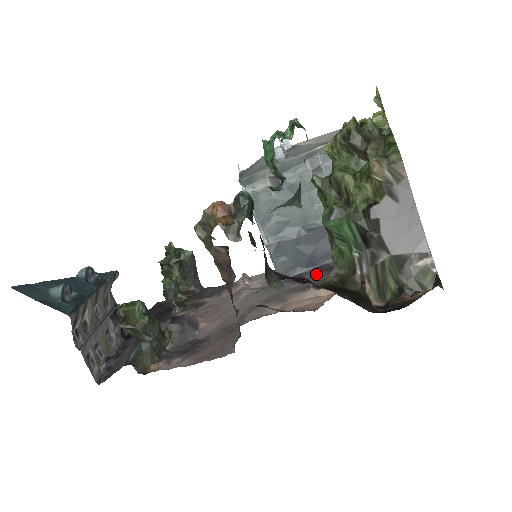
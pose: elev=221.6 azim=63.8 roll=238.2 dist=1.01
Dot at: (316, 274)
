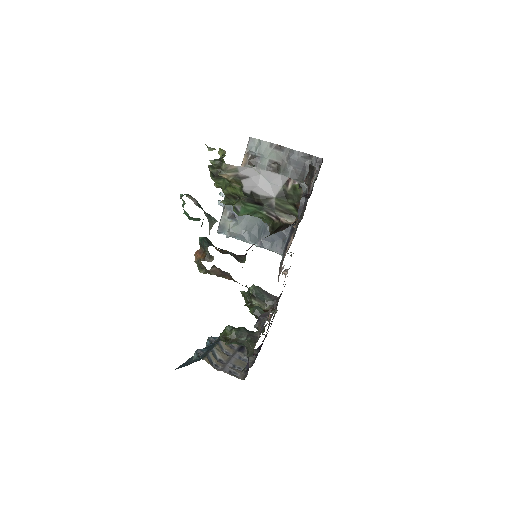
Dot at: occluded
